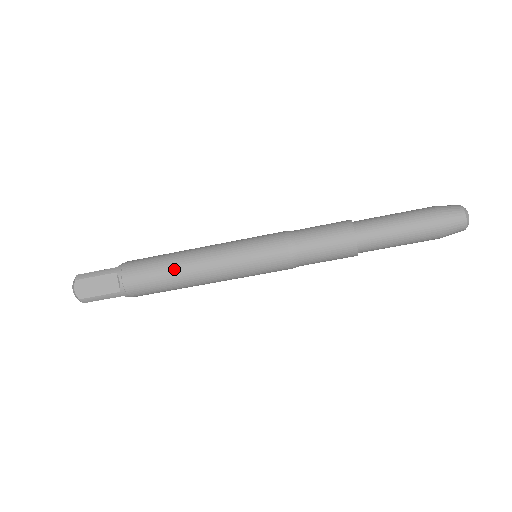
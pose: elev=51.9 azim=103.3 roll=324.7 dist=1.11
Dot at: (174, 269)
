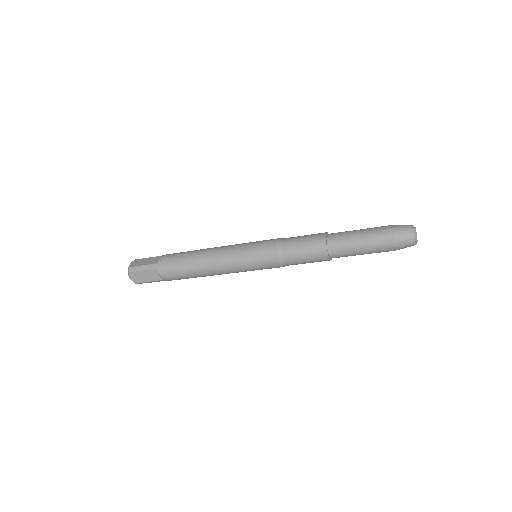
Dot at: (197, 269)
